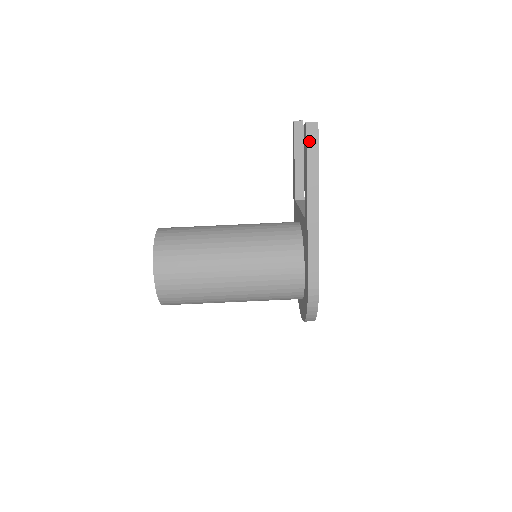
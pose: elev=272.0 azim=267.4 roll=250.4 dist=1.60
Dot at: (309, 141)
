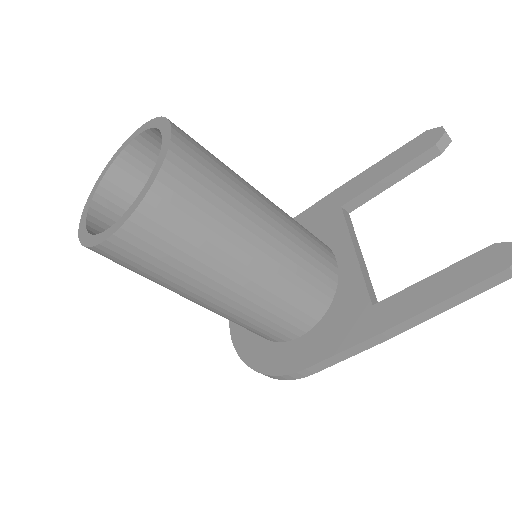
Dot at: (500, 275)
